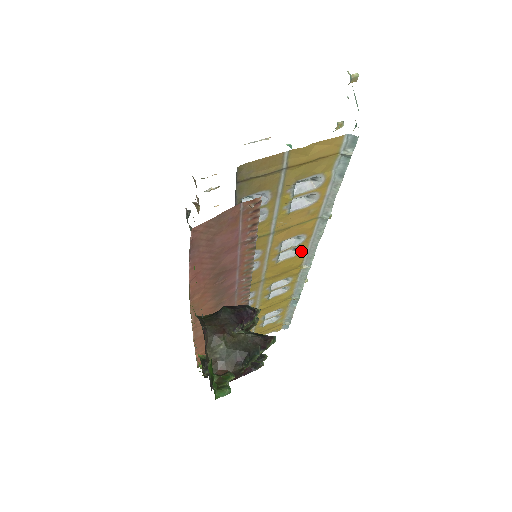
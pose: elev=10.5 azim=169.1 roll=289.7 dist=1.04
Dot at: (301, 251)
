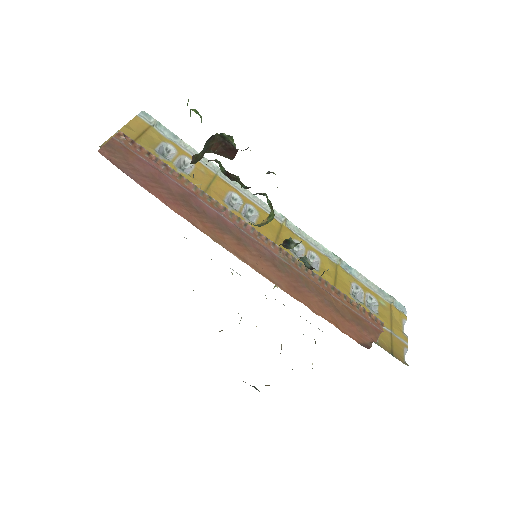
Dot at: (256, 209)
